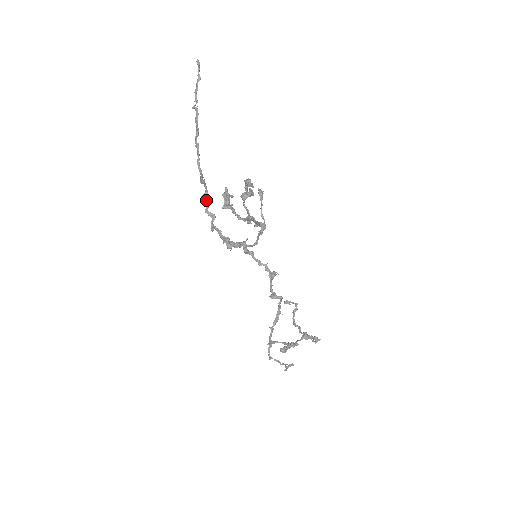
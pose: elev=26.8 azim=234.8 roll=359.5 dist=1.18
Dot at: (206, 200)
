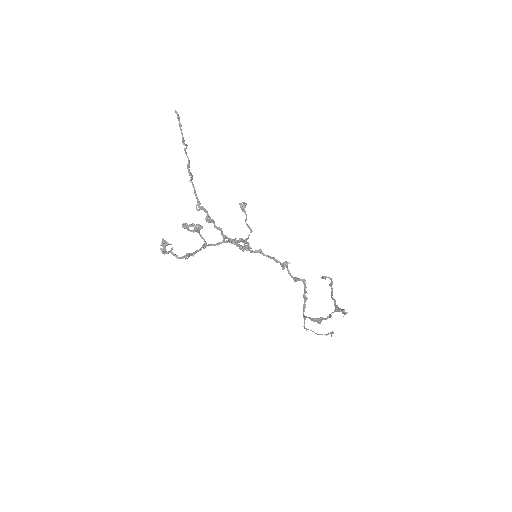
Dot at: (209, 220)
